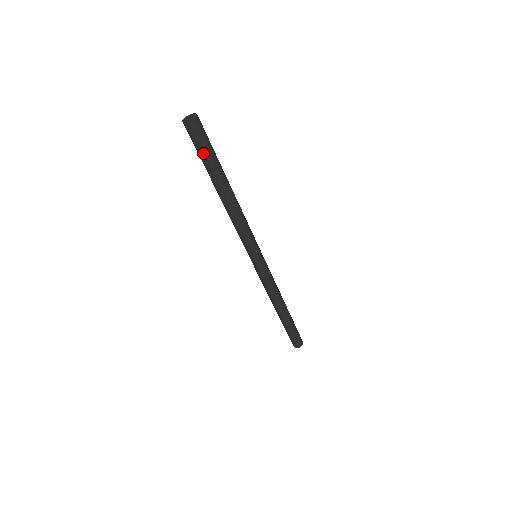
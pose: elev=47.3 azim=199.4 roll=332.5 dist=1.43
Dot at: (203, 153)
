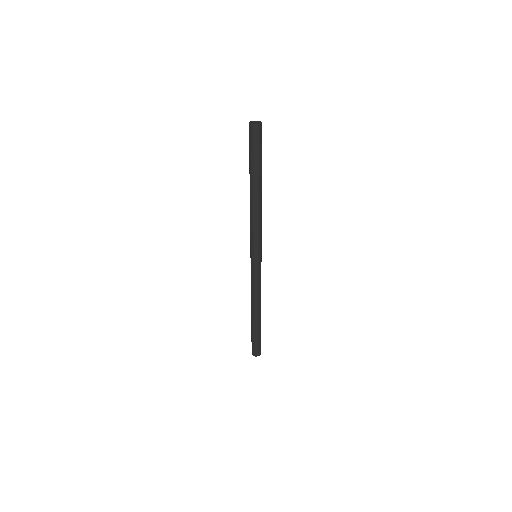
Dot at: (257, 153)
